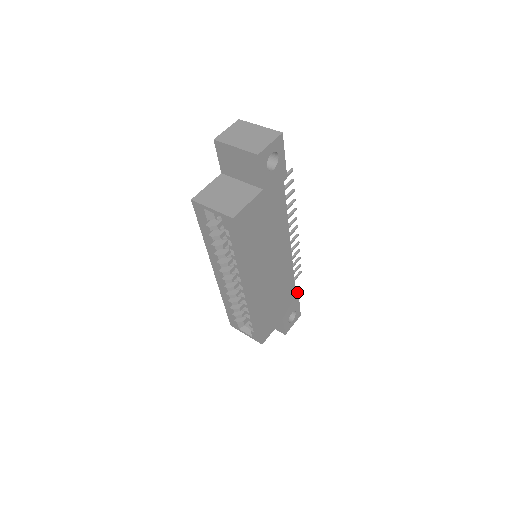
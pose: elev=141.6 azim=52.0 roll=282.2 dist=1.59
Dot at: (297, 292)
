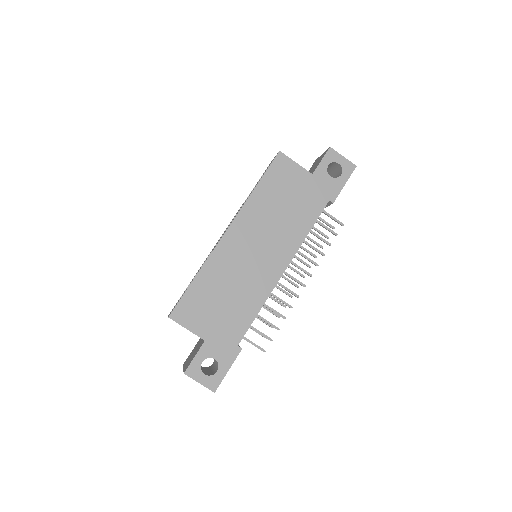
Dot at: occluded
